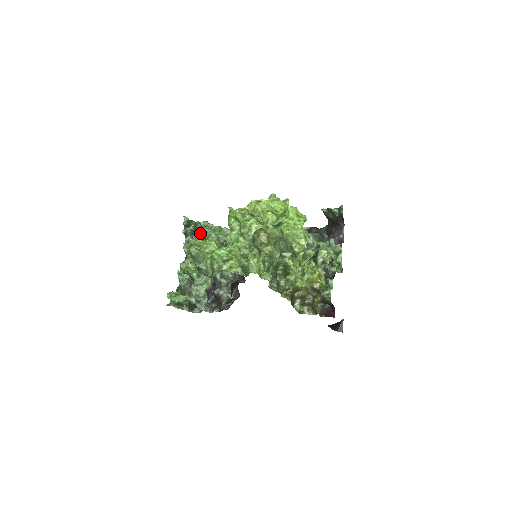
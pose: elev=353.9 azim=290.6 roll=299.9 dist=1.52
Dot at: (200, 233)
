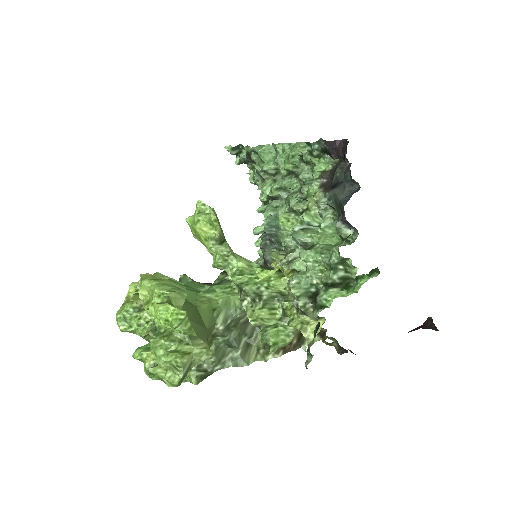
Dot at: occluded
